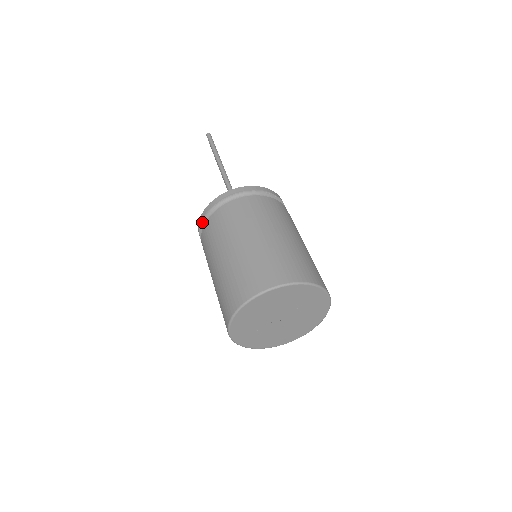
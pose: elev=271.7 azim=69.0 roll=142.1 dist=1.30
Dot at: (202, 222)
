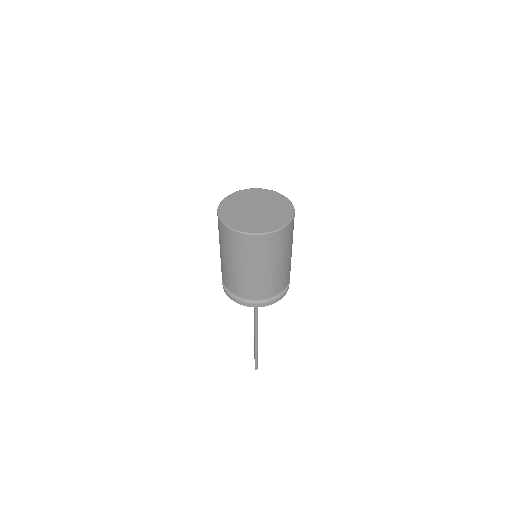
Dot at: occluded
